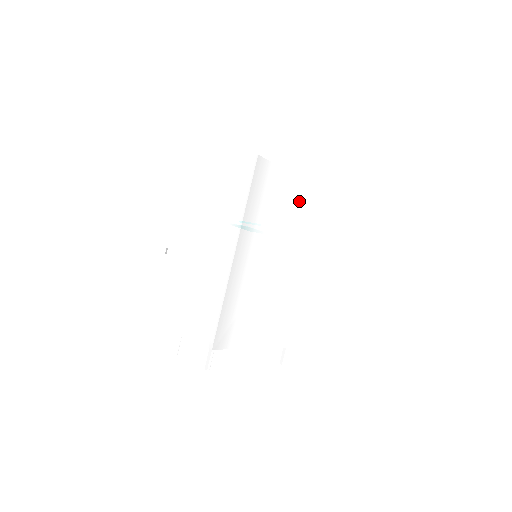
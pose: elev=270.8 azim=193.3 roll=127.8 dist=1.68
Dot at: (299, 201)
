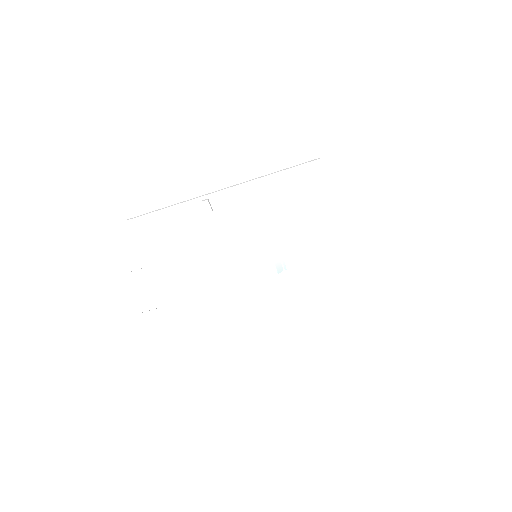
Dot at: occluded
